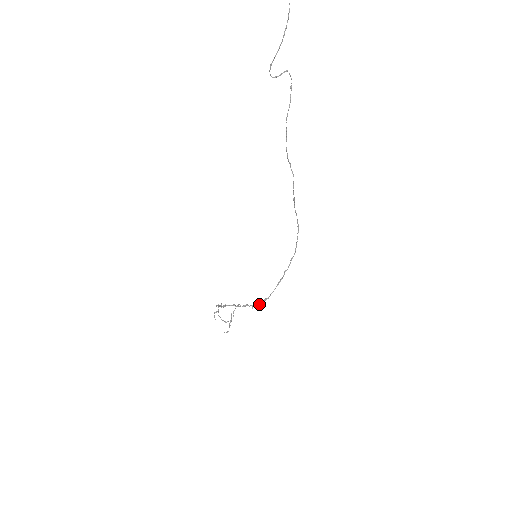
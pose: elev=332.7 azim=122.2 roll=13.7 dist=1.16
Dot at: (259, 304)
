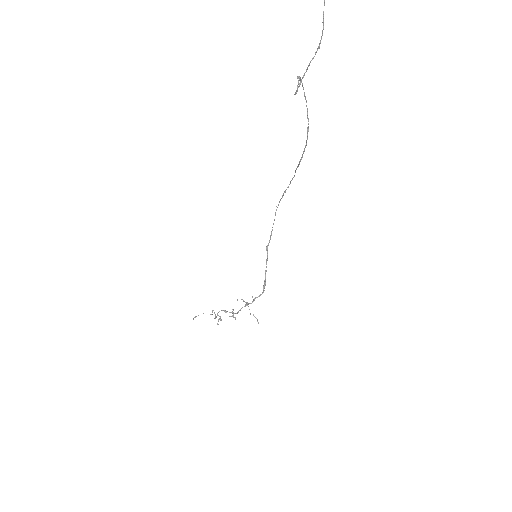
Dot at: (264, 290)
